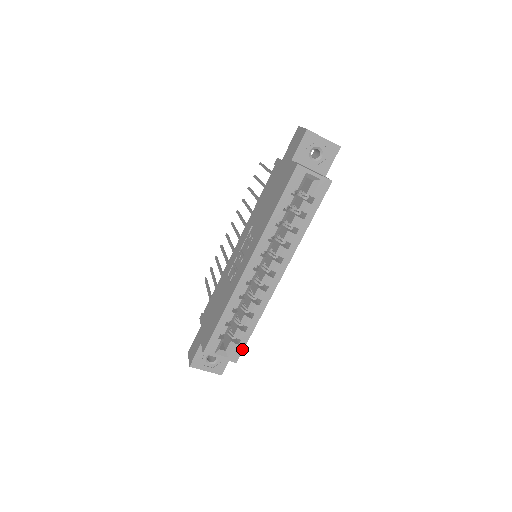
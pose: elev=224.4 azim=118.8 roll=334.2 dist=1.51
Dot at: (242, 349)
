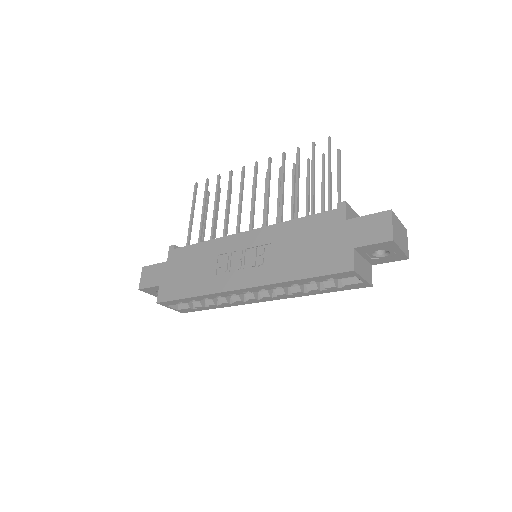
Dot at: (194, 311)
